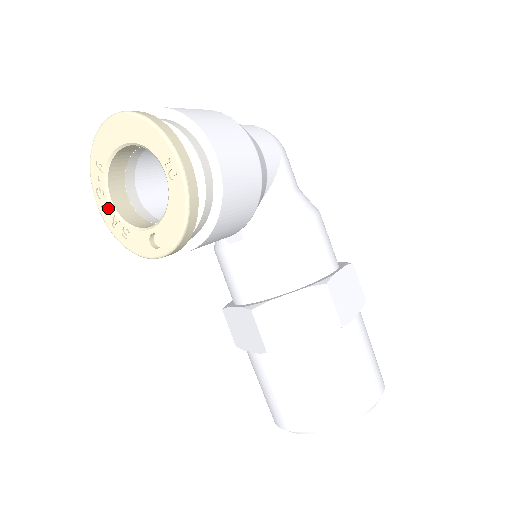
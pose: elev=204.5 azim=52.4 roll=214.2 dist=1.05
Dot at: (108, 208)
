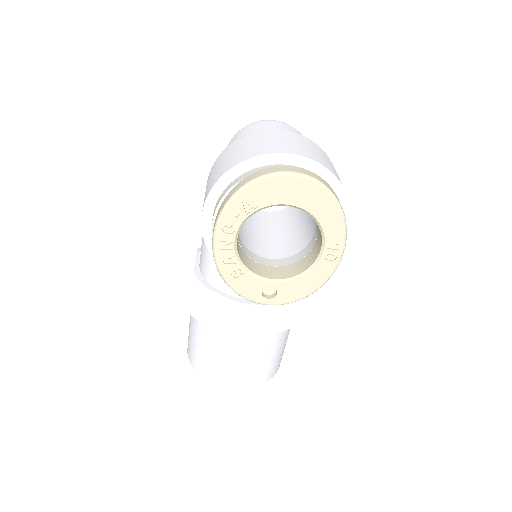
Dot at: (229, 245)
